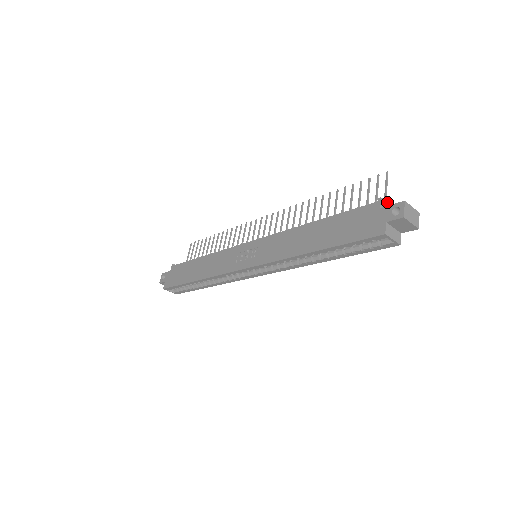
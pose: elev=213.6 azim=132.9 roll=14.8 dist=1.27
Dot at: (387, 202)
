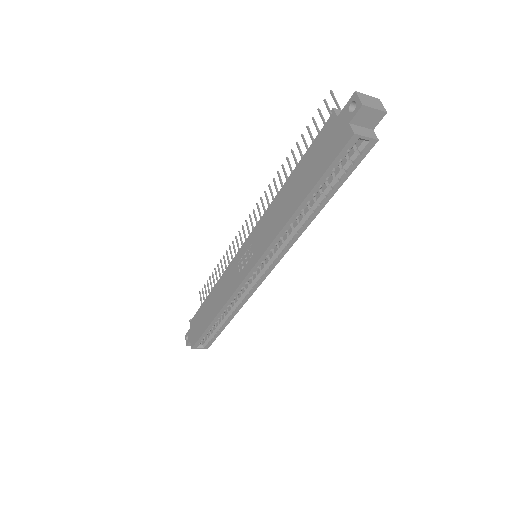
Dot at: occluded
